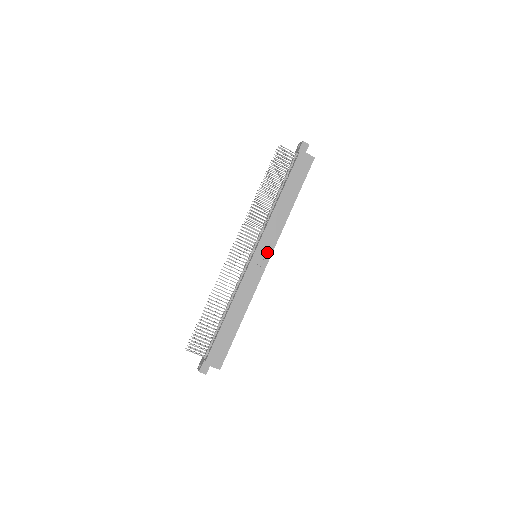
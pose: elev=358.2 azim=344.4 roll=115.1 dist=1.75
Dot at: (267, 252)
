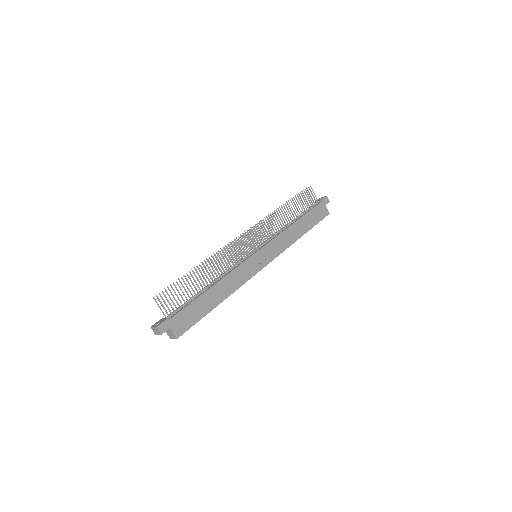
Dot at: (268, 257)
